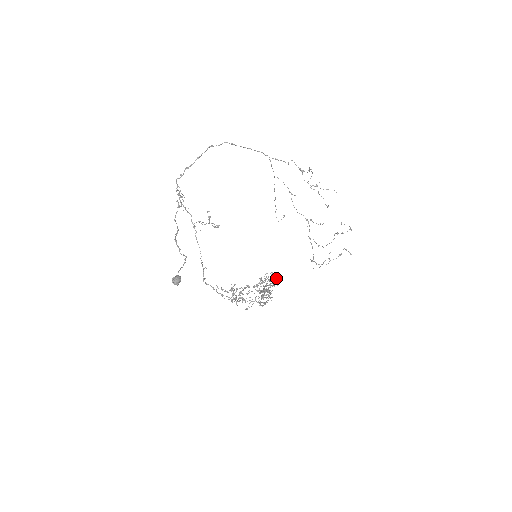
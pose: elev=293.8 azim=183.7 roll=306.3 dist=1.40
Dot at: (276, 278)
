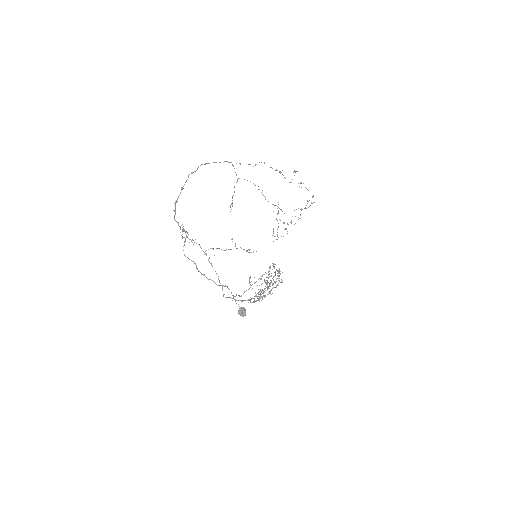
Dot at: occluded
